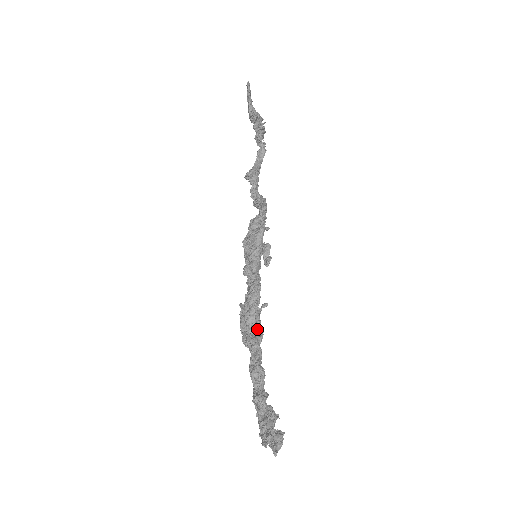
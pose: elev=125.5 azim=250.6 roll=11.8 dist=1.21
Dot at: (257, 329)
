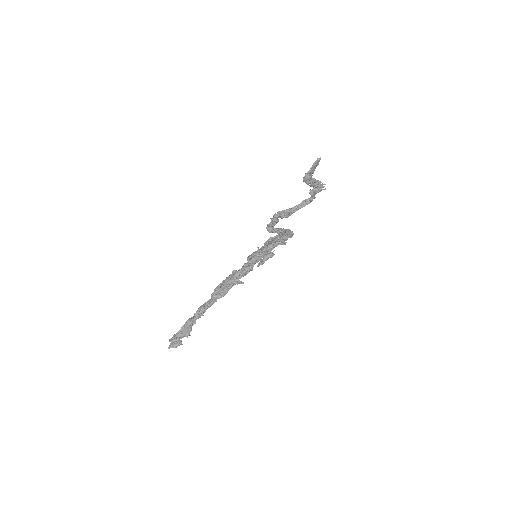
Dot at: (222, 291)
